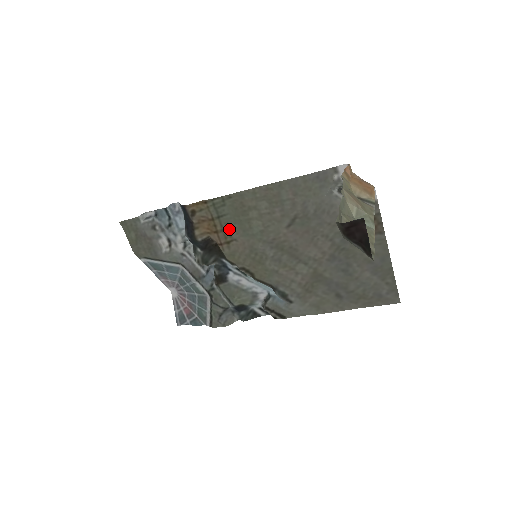
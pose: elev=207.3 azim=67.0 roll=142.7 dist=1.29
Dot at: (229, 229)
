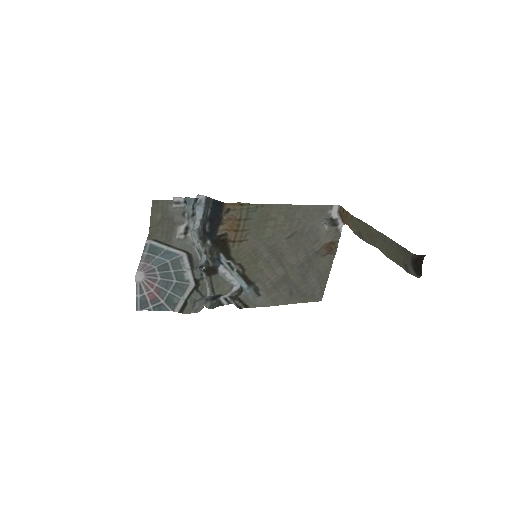
Dot at: (247, 231)
